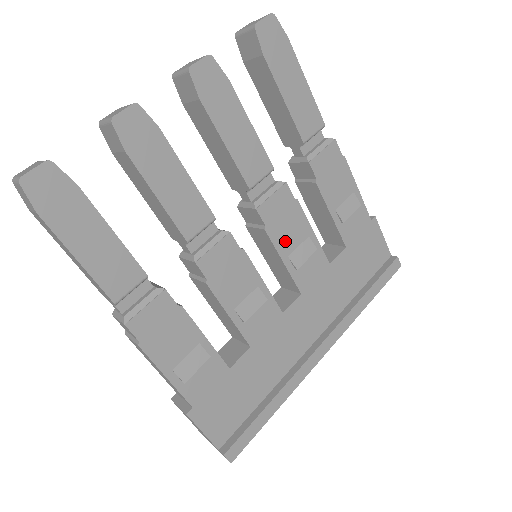
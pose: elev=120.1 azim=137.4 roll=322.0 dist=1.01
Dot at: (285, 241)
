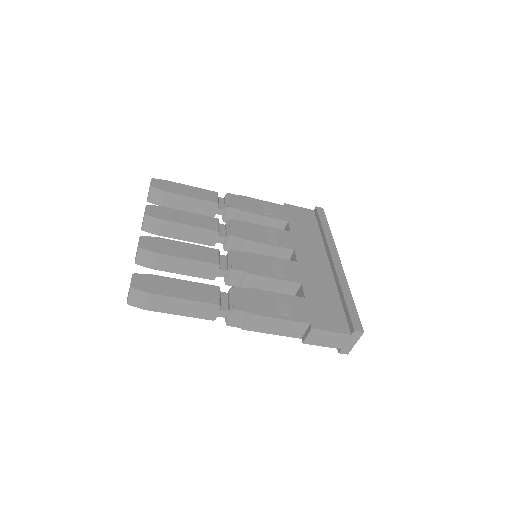
Dot at: (258, 237)
